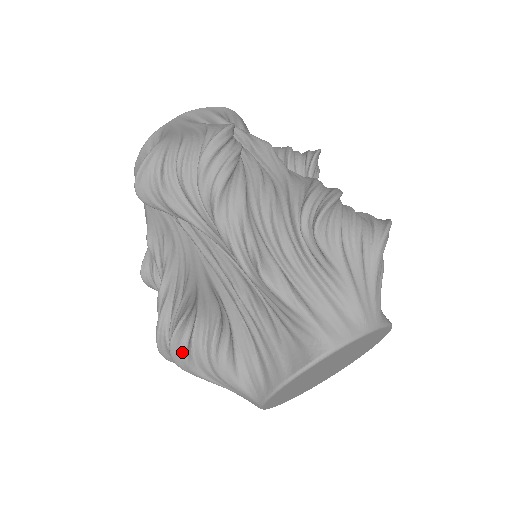
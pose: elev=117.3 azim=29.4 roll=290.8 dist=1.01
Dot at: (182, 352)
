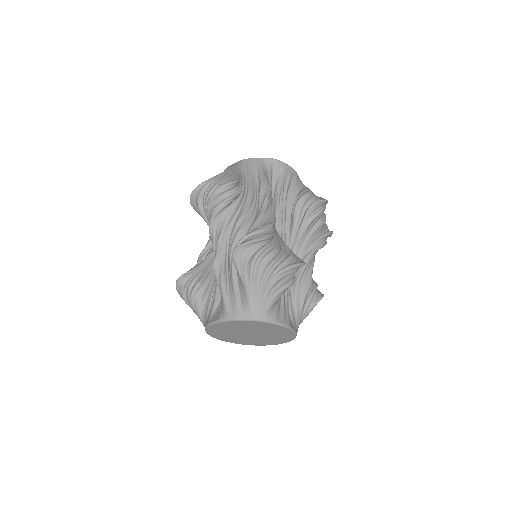
Dot at: (180, 291)
